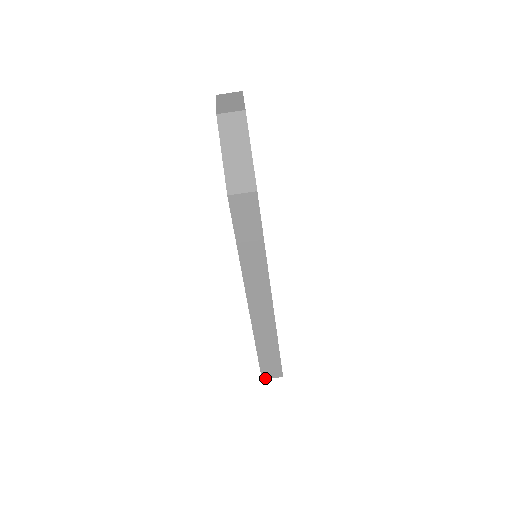
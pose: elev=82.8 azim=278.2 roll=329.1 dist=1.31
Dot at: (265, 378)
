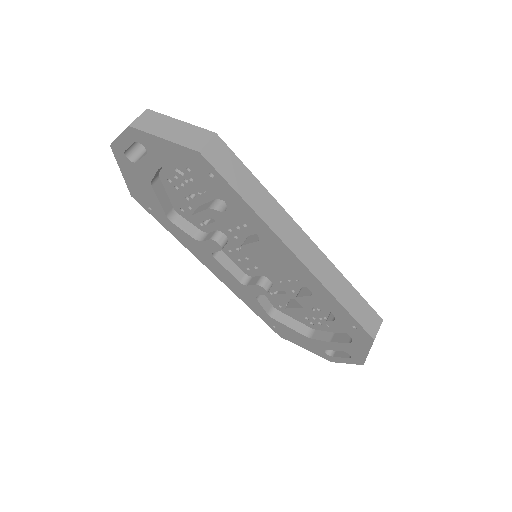
Dot at: (374, 336)
